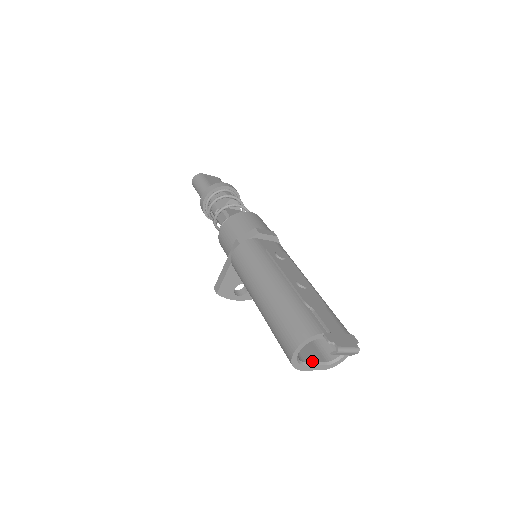
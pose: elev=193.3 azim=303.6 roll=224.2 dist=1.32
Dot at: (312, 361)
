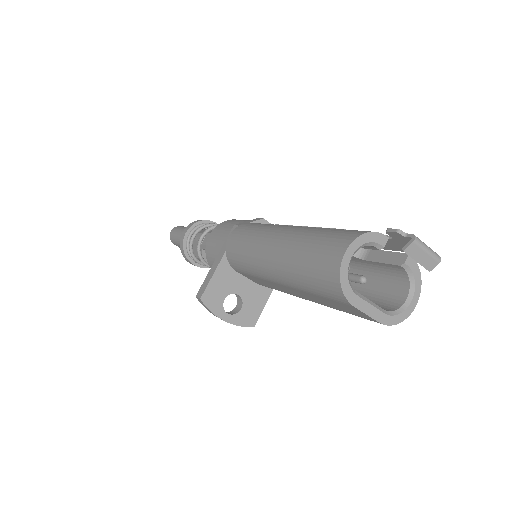
Dot at: (365, 298)
